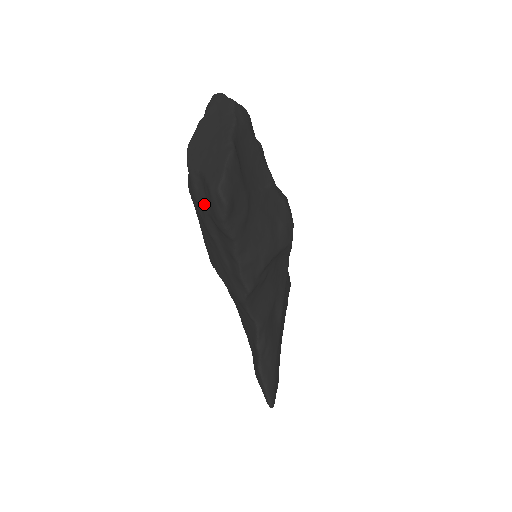
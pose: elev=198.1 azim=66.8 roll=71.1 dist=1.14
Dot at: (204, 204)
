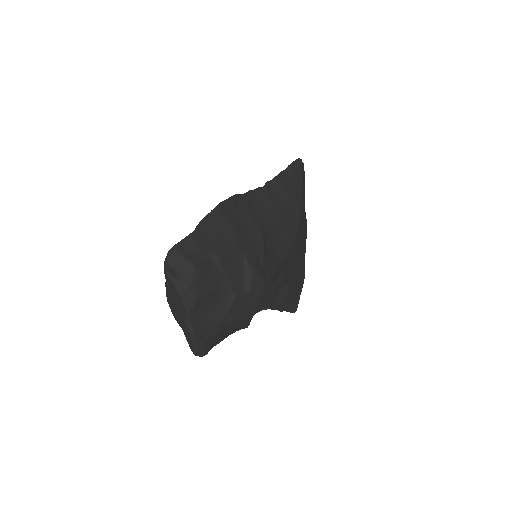
Dot at: occluded
